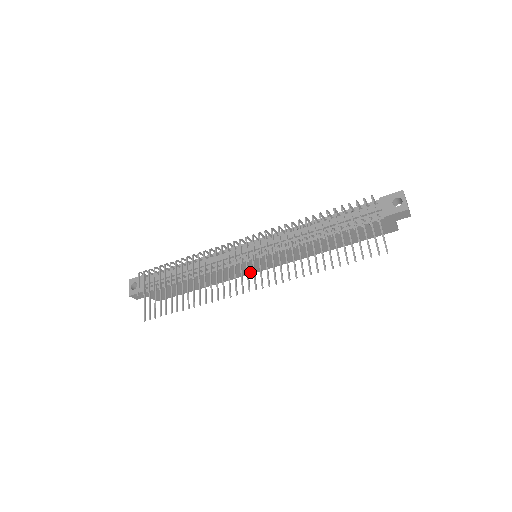
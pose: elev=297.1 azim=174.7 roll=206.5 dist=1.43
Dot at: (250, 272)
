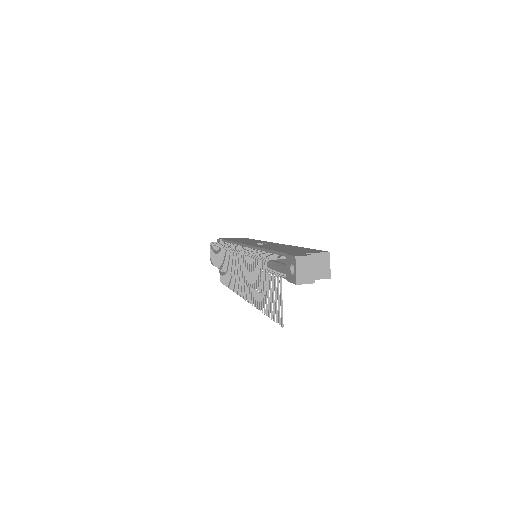
Dot at: occluded
